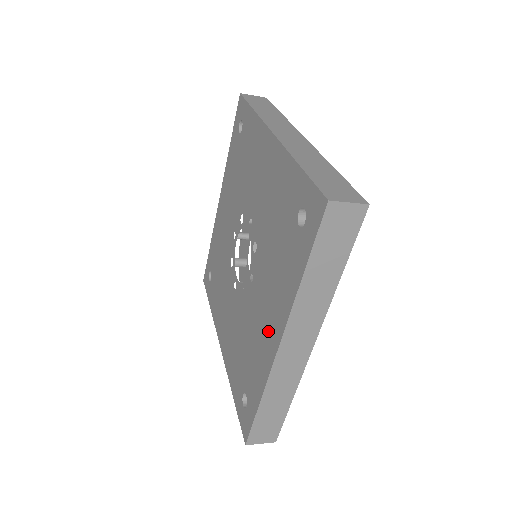
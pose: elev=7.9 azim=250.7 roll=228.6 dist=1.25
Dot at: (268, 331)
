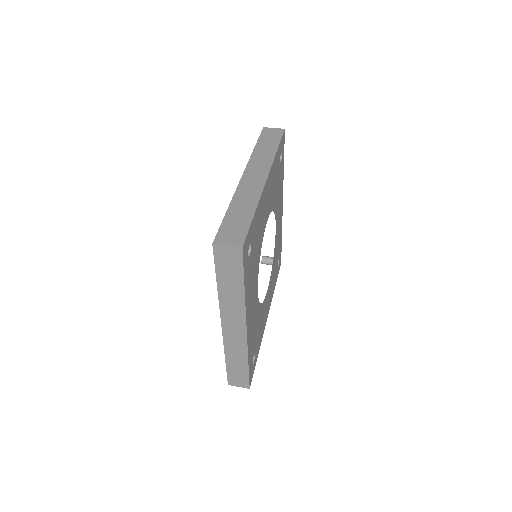
Dot at: occluded
